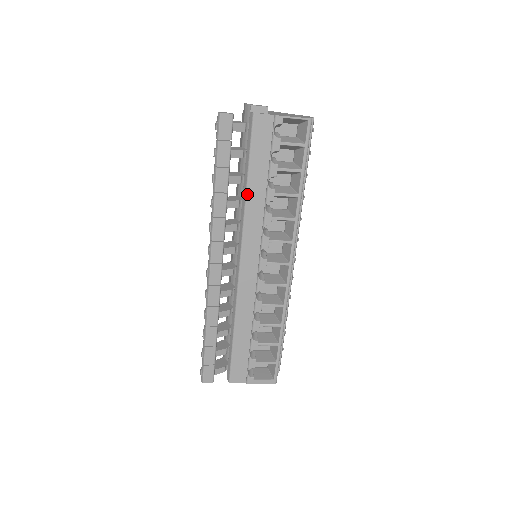
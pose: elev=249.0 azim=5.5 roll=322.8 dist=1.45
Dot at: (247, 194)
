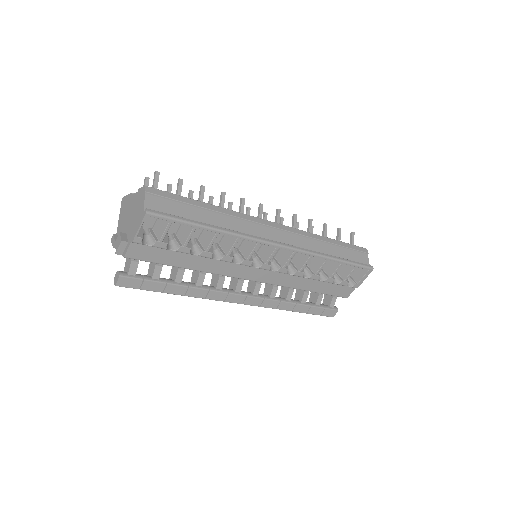
Dot at: (196, 270)
